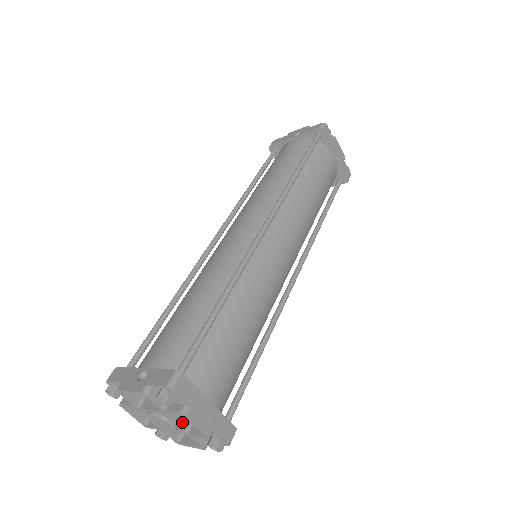
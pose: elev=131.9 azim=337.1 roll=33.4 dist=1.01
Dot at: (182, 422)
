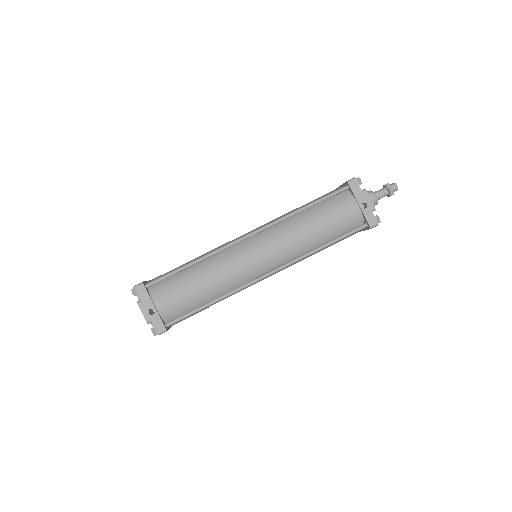
Dot at: occluded
